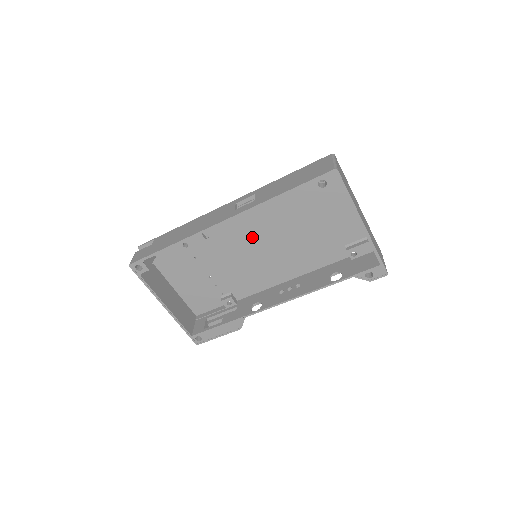
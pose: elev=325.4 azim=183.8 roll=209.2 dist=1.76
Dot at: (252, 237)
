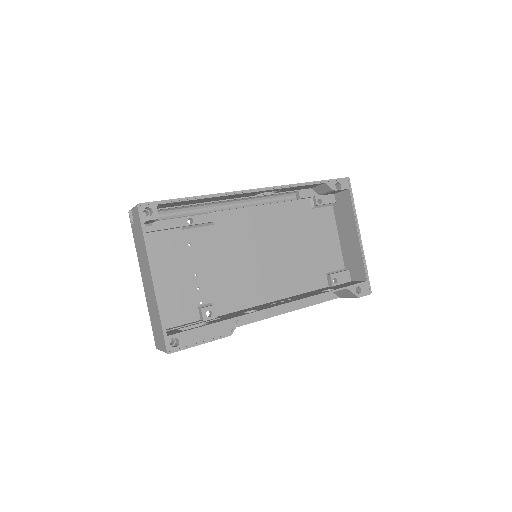
Dot at: (253, 238)
